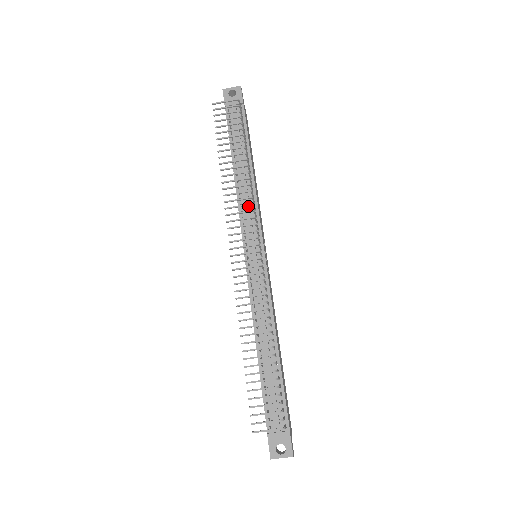
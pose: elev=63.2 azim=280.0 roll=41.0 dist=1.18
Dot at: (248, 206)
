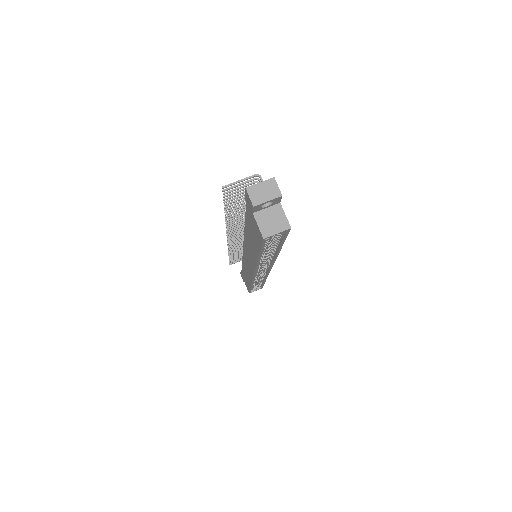
Dot at: occluded
